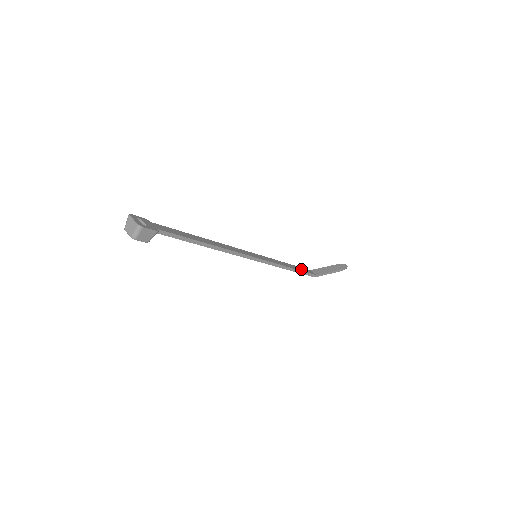
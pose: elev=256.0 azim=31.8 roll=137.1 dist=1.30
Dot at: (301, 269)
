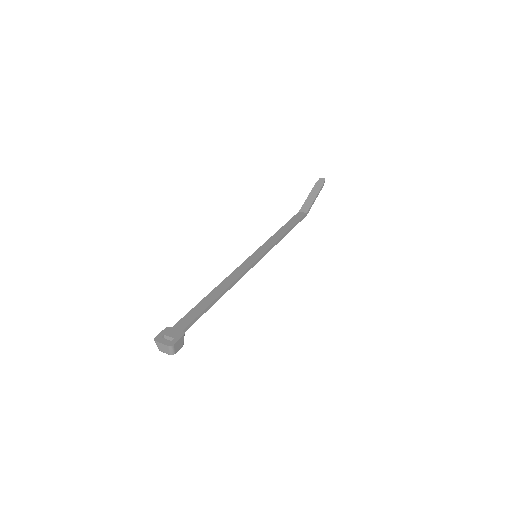
Dot at: (293, 222)
